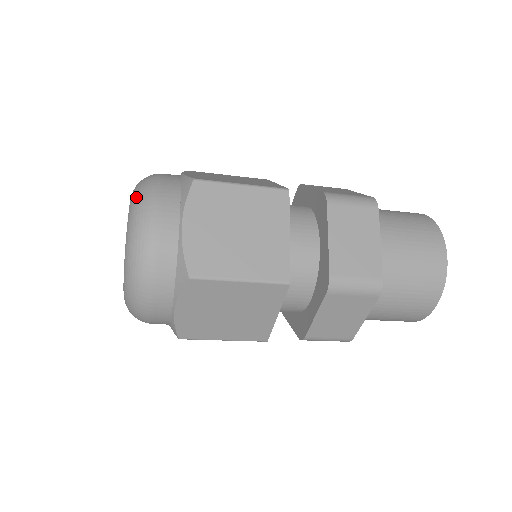
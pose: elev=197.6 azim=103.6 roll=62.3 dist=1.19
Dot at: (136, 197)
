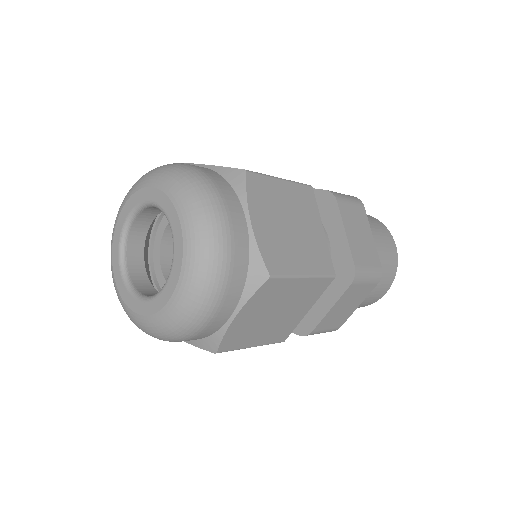
Dot at: (185, 188)
